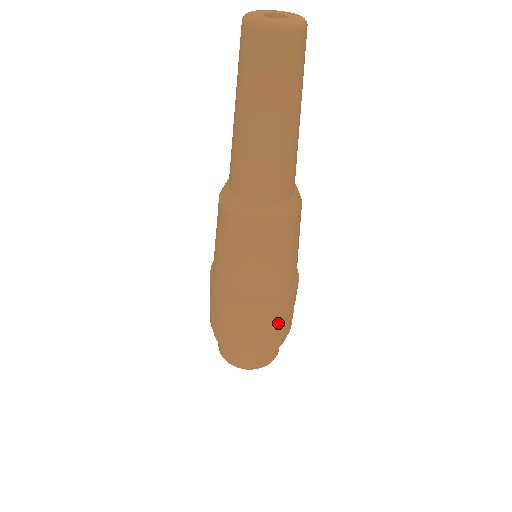
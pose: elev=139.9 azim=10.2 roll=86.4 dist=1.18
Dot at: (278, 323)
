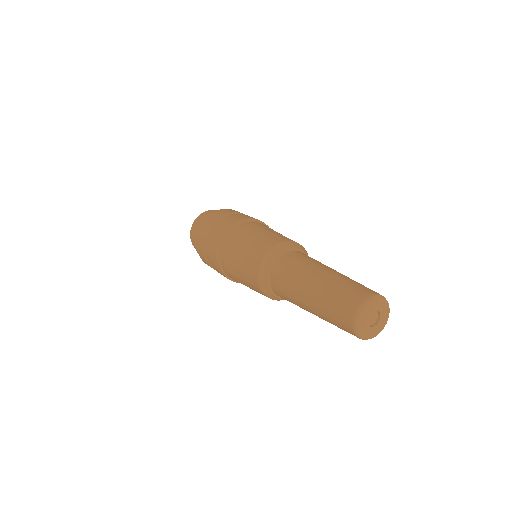
Dot at: occluded
